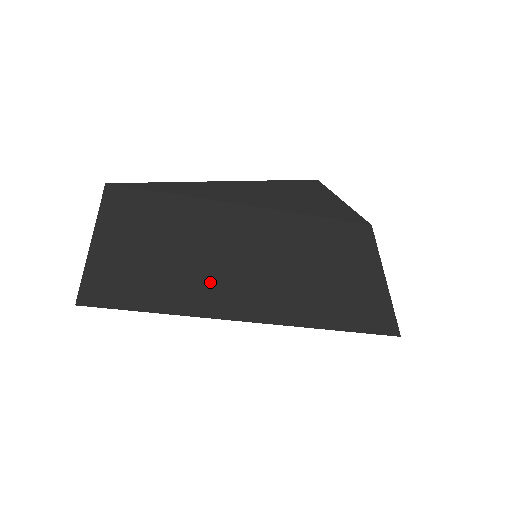
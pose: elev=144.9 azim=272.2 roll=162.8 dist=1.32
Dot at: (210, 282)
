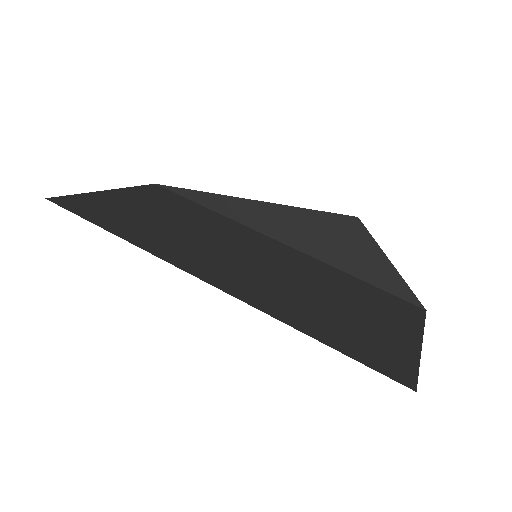
Dot at: (189, 247)
